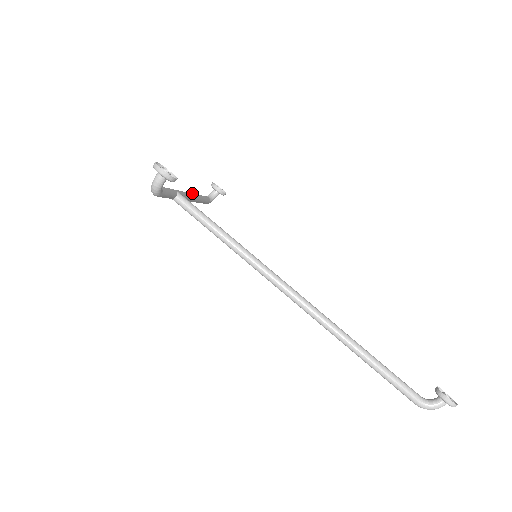
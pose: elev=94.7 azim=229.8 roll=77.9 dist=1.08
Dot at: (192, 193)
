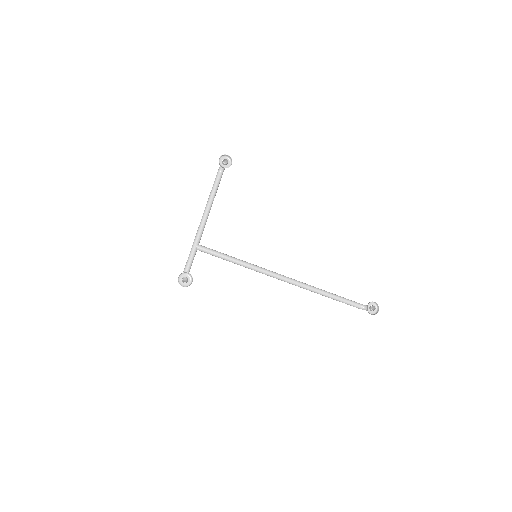
Dot at: (206, 210)
